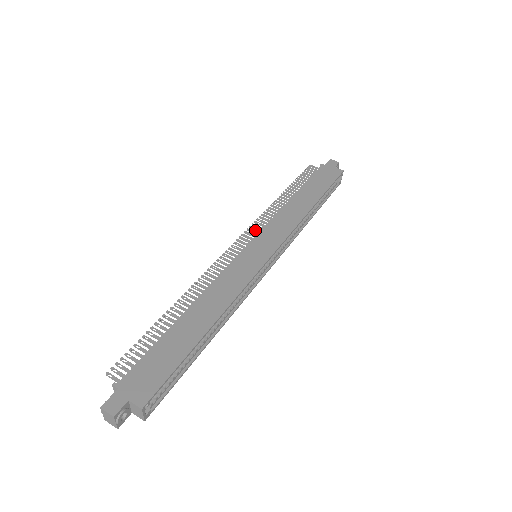
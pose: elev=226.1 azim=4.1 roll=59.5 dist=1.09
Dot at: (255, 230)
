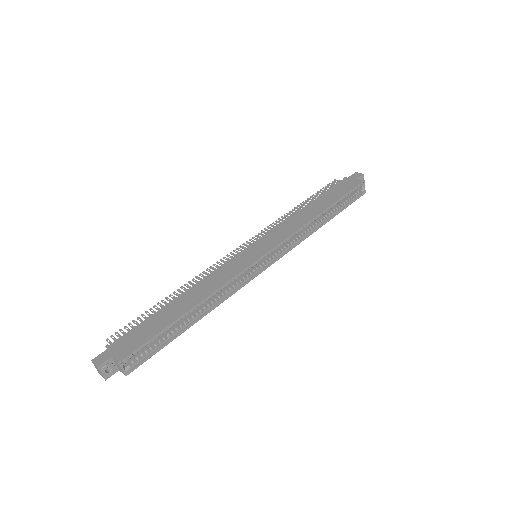
Dot at: (262, 235)
